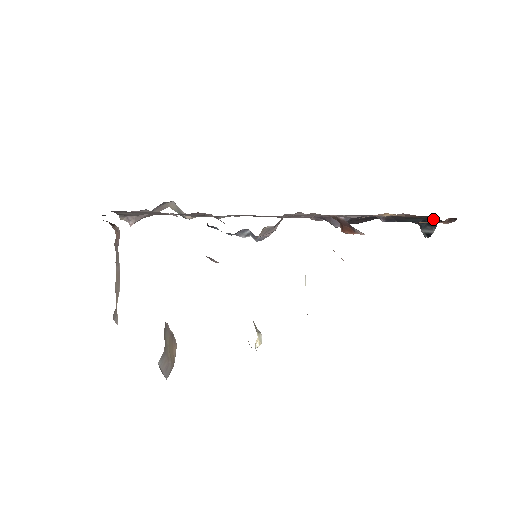
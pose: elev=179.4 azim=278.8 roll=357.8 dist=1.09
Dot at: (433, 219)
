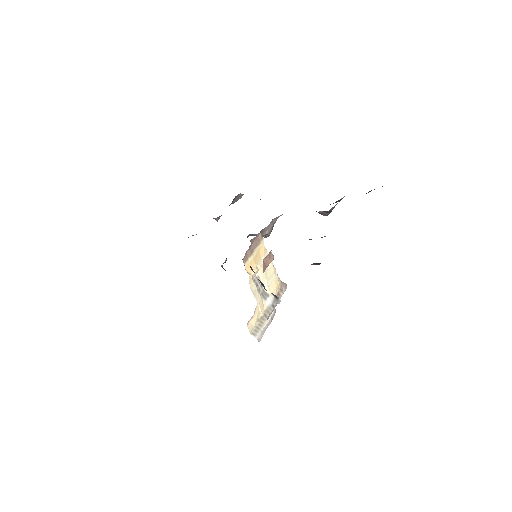
Dot at: occluded
